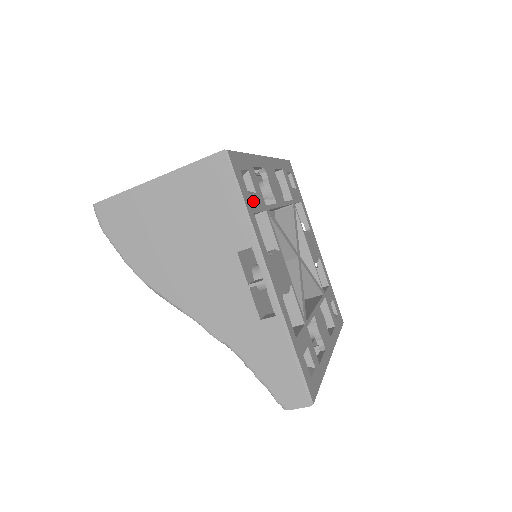
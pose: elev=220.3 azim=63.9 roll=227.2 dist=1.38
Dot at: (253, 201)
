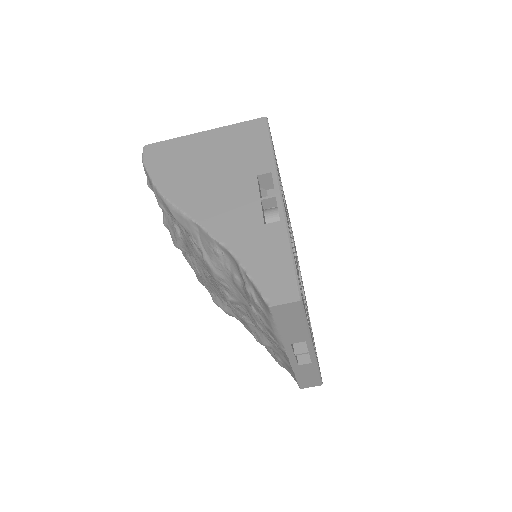
Dot at: (276, 162)
